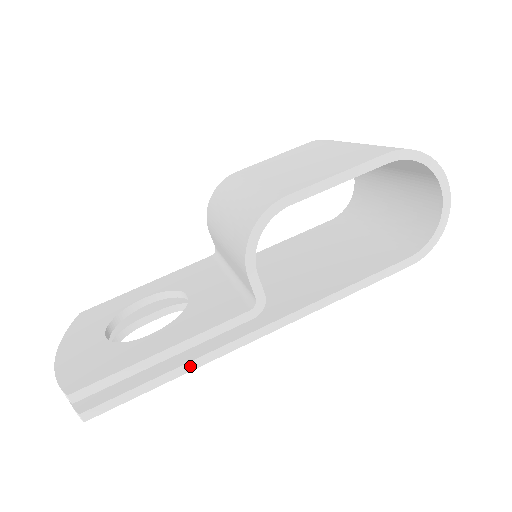
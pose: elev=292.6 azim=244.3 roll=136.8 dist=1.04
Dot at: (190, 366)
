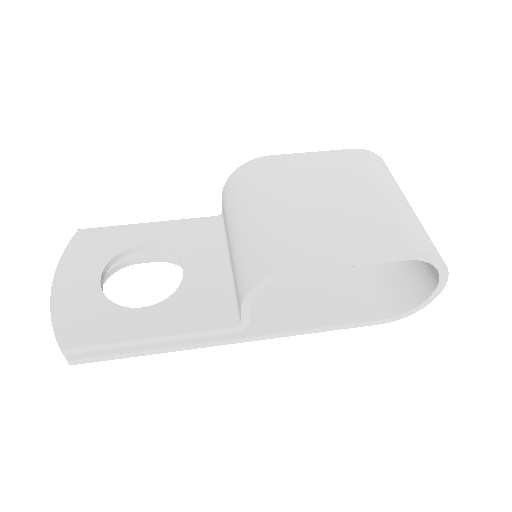
Dot at: (168, 350)
